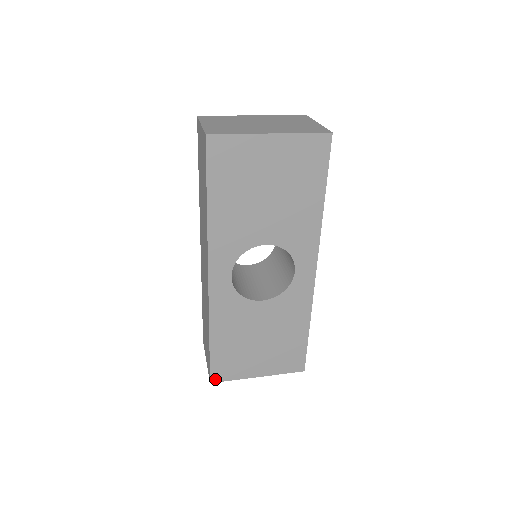
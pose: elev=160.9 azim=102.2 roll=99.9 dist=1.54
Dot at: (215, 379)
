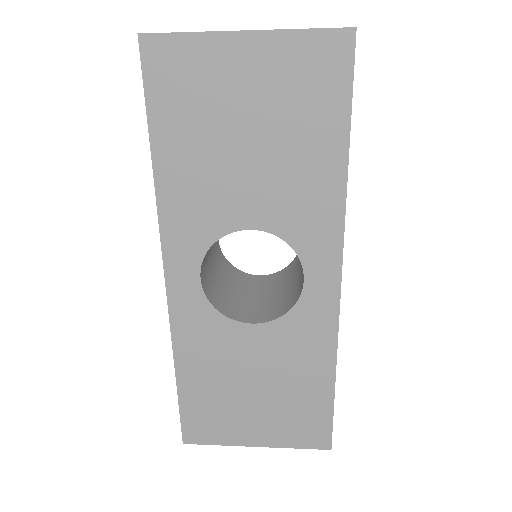
Dot at: (190, 439)
